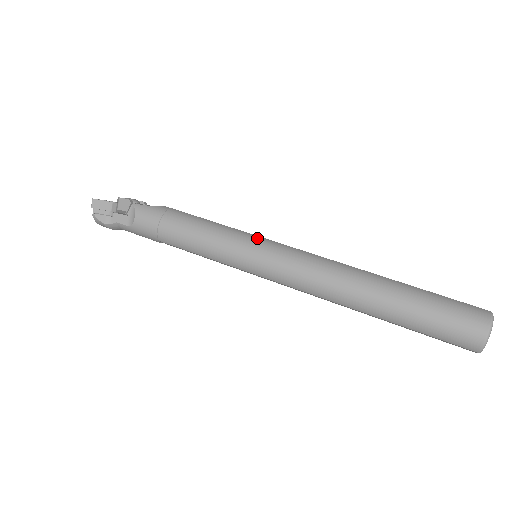
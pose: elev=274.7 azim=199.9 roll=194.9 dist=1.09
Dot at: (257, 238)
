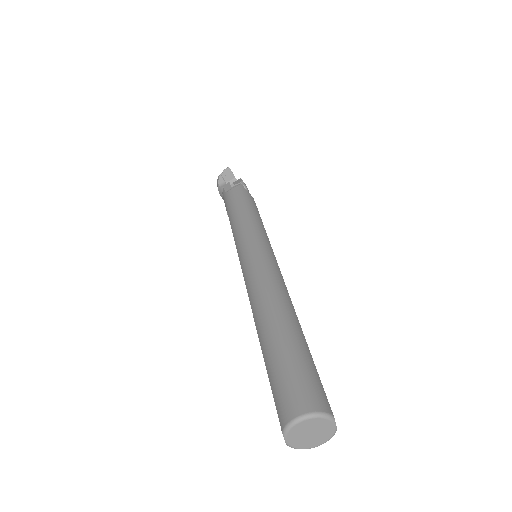
Dot at: (267, 242)
